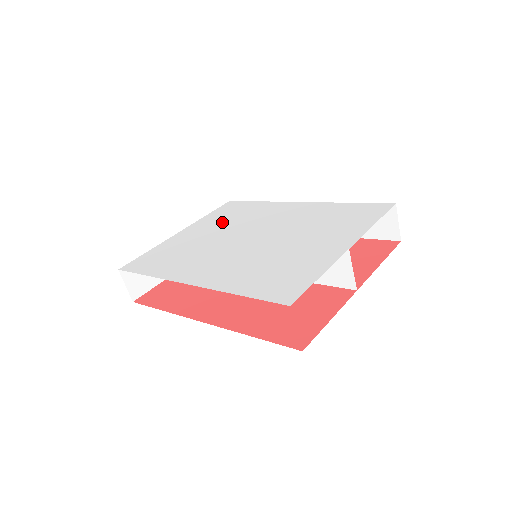
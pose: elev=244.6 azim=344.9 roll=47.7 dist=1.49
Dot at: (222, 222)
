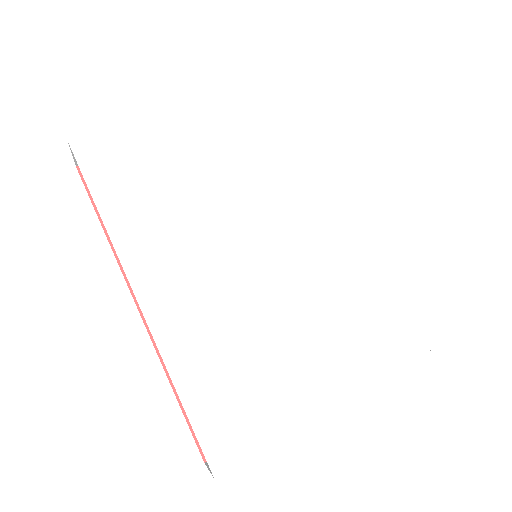
Dot at: (258, 146)
